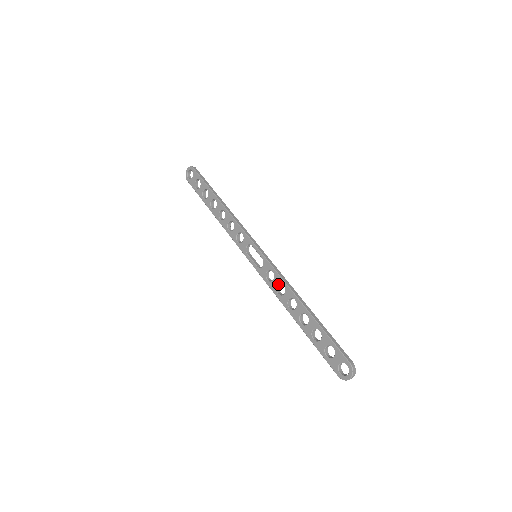
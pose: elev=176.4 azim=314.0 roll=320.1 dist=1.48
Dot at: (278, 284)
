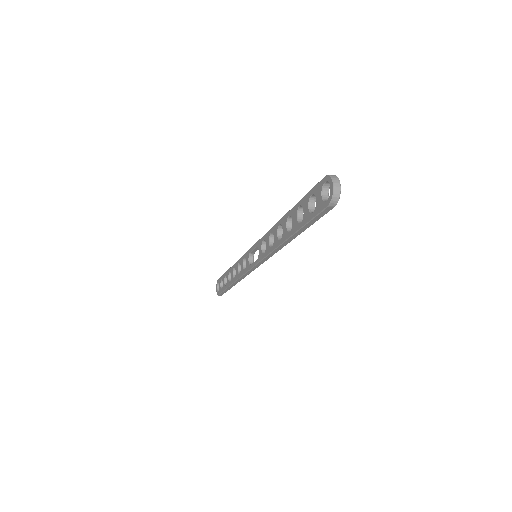
Dot at: (269, 240)
